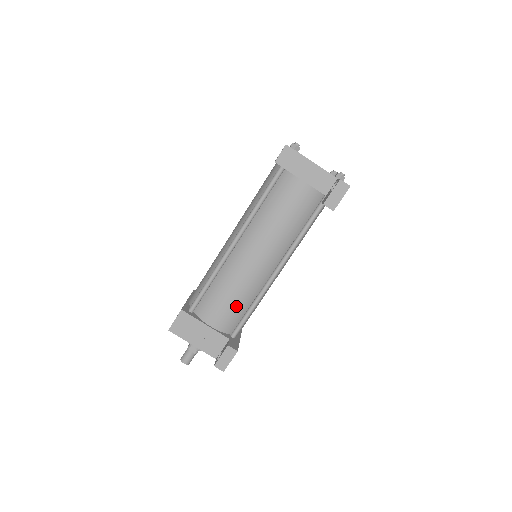
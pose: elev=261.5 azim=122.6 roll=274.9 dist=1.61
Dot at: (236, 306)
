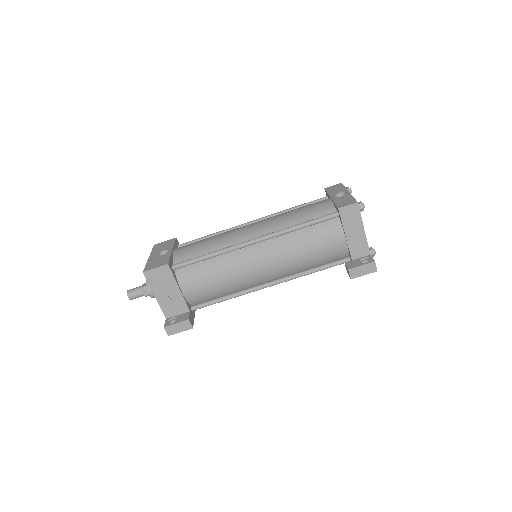
Dot at: (215, 290)
